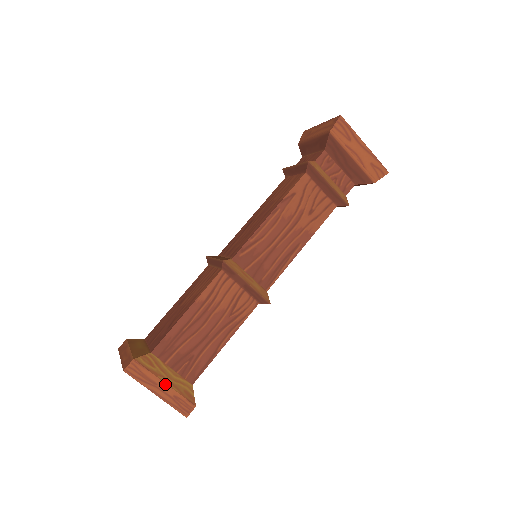
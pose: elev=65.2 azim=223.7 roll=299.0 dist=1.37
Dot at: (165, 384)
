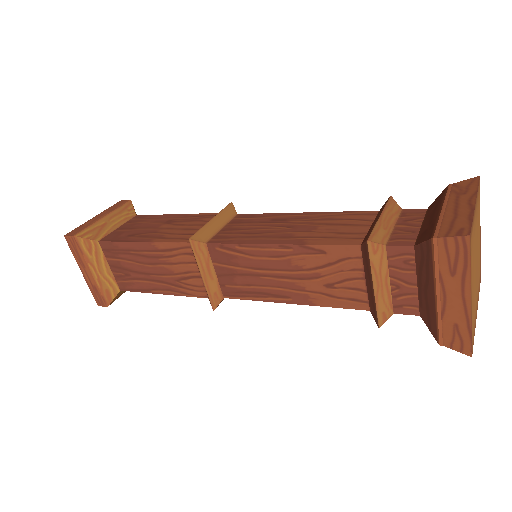
Dot at: (91, 273)
